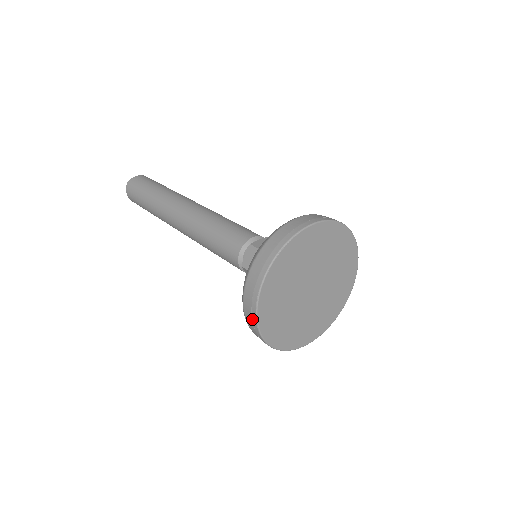
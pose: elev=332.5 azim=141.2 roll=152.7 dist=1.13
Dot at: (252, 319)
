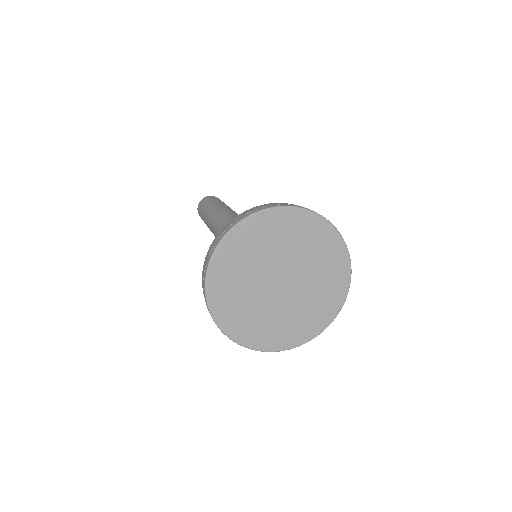
Dot at: occluded
